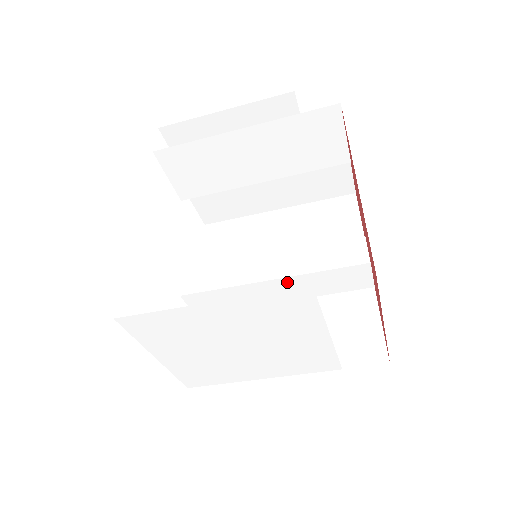
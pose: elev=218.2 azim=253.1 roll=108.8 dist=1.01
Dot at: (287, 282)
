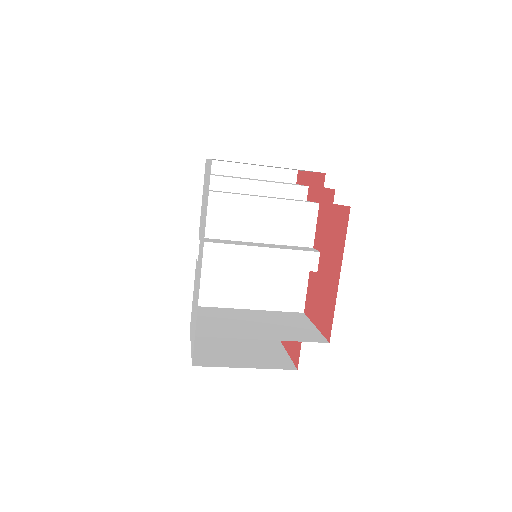
Dot at: (267, 267)
